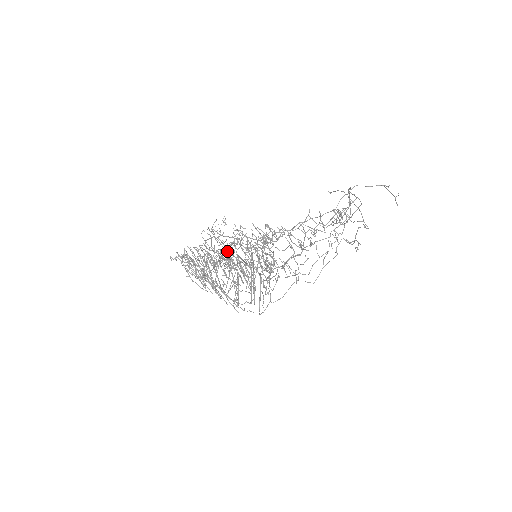
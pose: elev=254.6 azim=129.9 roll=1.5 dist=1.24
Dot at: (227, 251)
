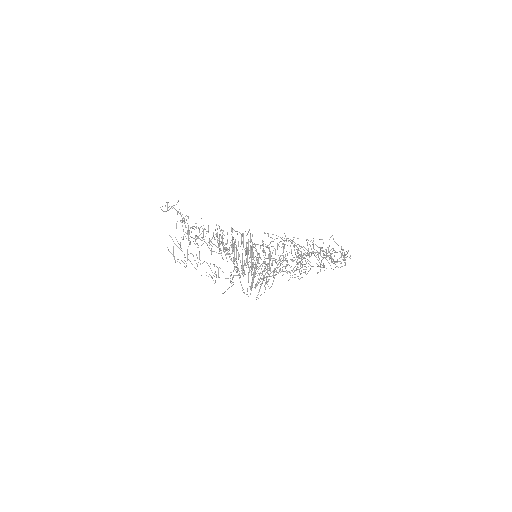
Dot at: occluded
